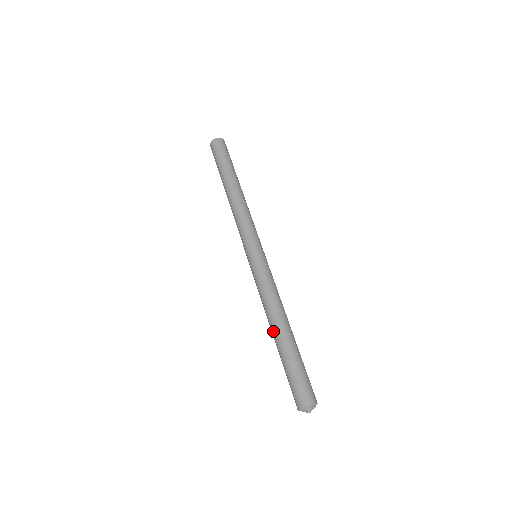
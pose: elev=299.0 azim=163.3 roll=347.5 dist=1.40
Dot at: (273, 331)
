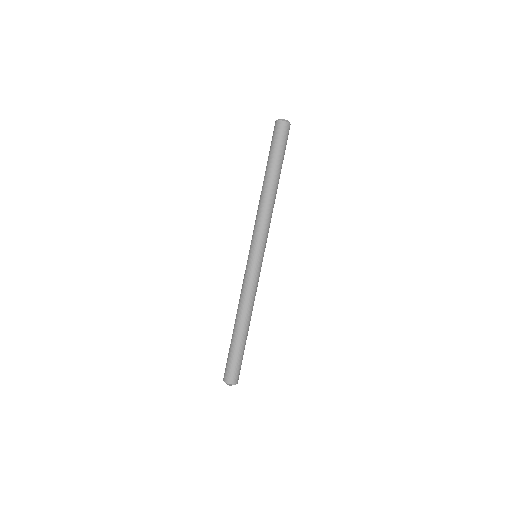
Dot at: (235, 323)
